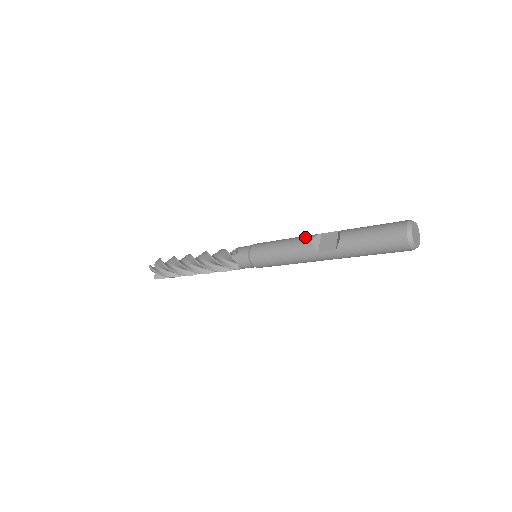
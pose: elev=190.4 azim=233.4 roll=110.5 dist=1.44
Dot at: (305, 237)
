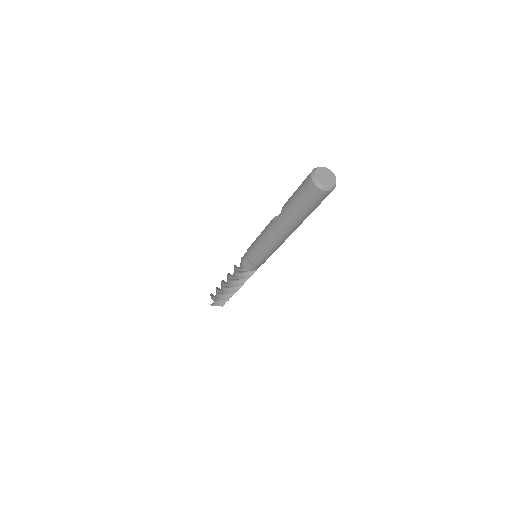
Dot at: occluded
